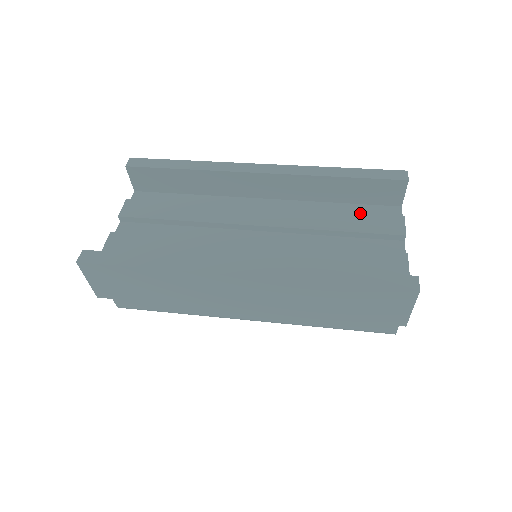
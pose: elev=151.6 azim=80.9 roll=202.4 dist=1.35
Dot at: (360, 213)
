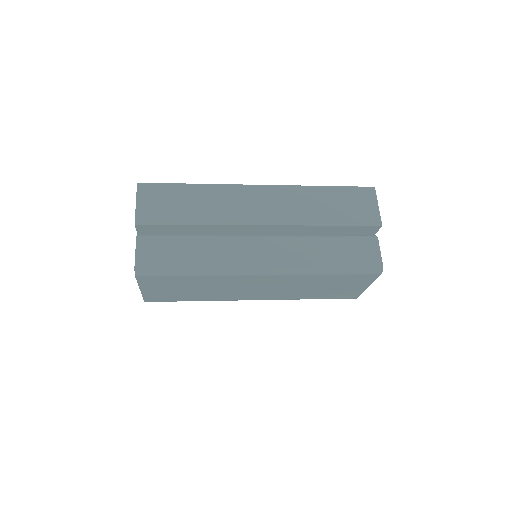
Dot at: occluded
